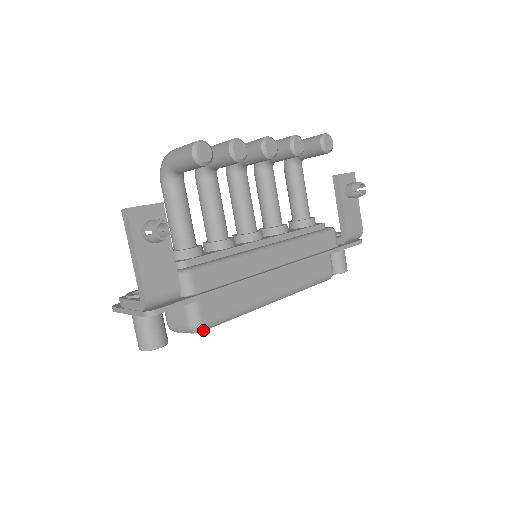
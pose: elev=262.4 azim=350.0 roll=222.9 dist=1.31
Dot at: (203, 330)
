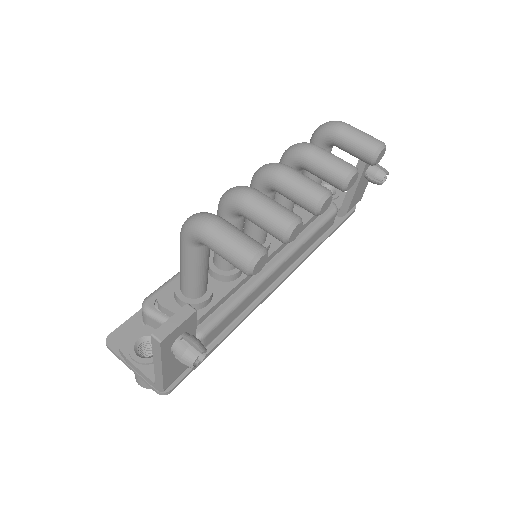
Dot at: occluded
